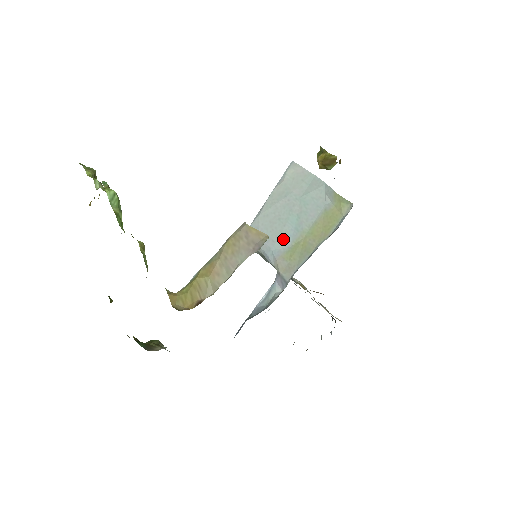
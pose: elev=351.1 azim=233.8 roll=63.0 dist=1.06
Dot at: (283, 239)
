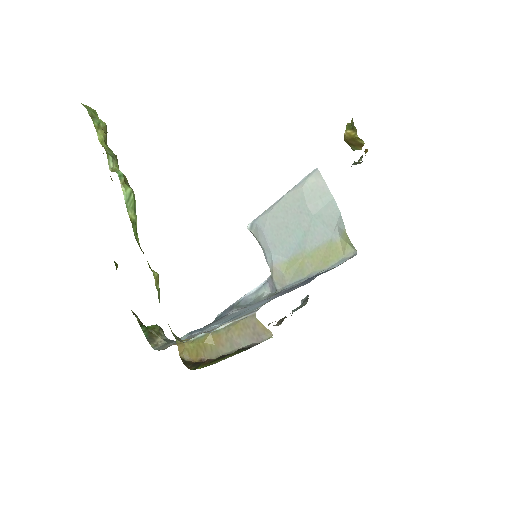
Dot at: (285, 249)
